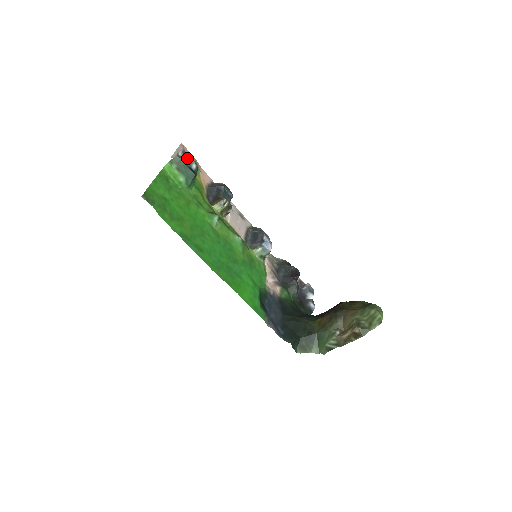
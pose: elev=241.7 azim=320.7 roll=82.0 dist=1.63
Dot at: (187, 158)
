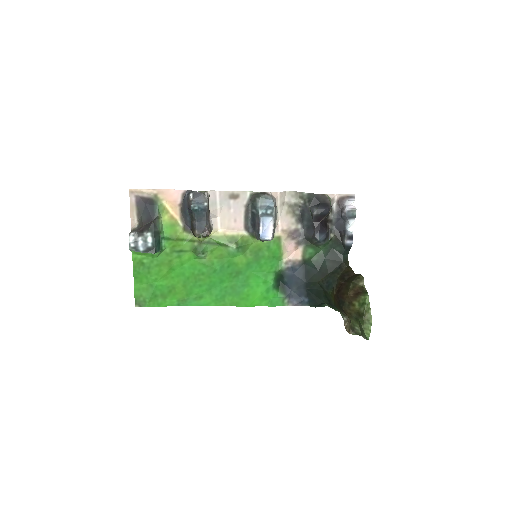
Dot at: (139, 237)
